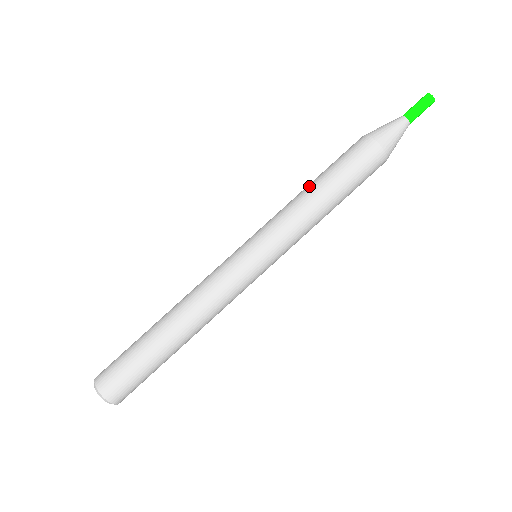
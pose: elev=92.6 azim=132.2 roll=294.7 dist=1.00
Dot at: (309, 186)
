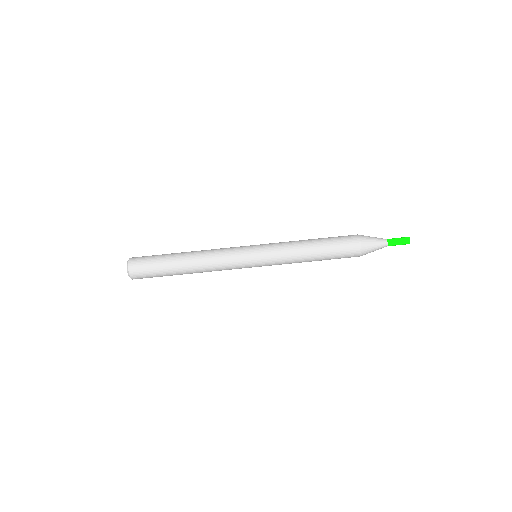
Dot at: (311, 248)
